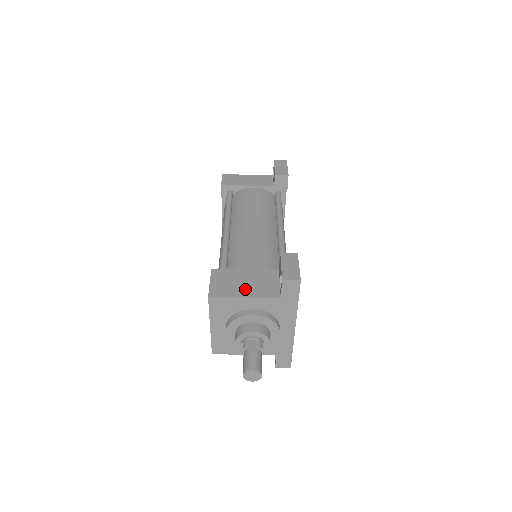
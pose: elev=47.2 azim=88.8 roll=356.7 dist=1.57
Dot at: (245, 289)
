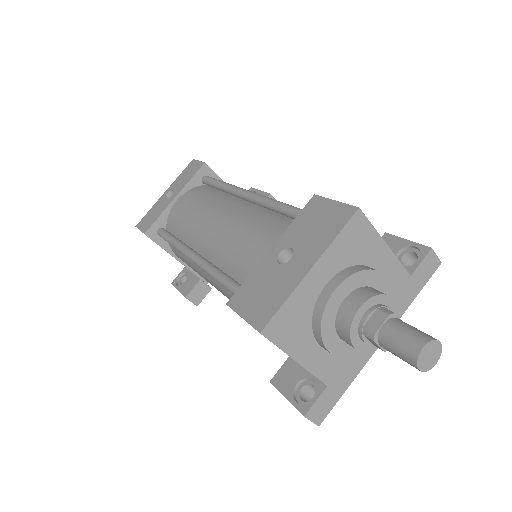
Dot at: occluded
